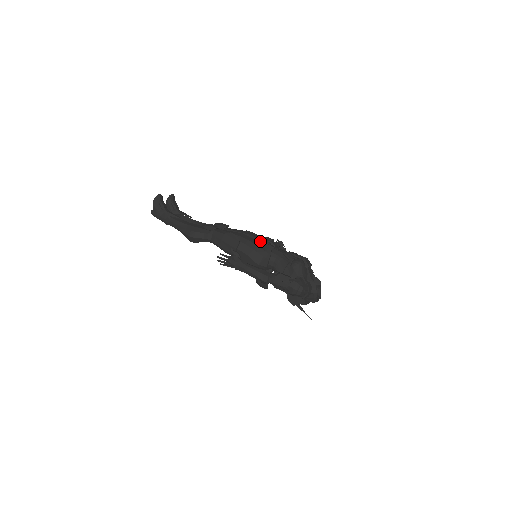
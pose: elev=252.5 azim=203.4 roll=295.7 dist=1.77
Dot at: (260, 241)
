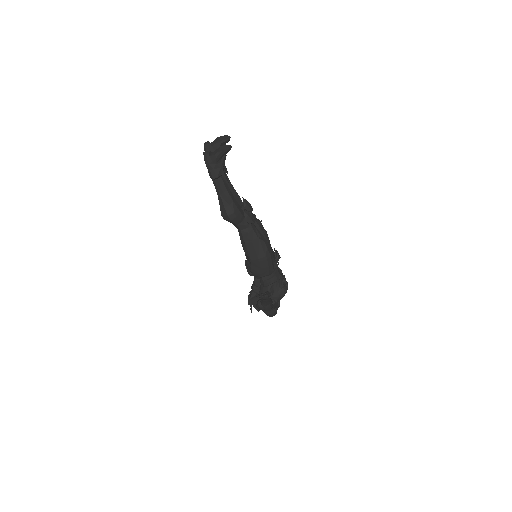
Dot at: (273, 256)
